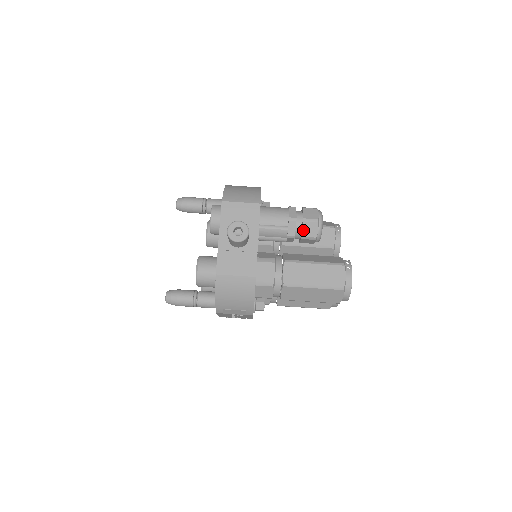
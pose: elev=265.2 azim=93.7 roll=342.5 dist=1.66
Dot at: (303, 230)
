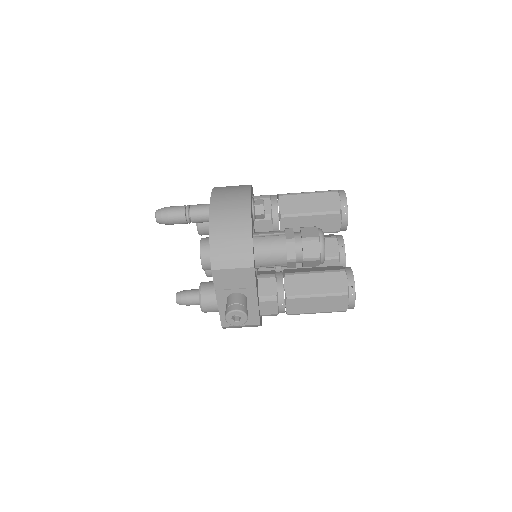
Dot at: (304, 265)
